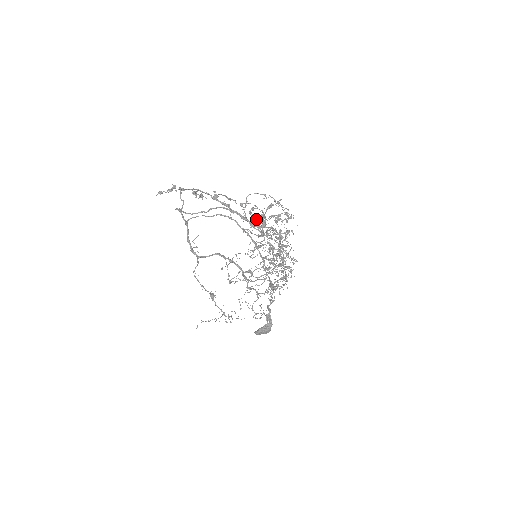
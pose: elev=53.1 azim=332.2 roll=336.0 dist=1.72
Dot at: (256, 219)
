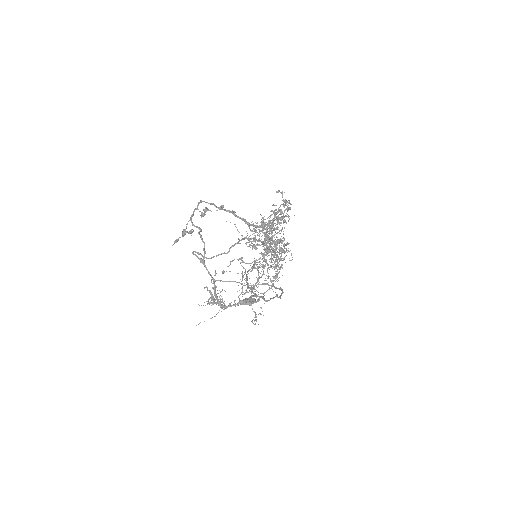
Dot at: (270, 240)
